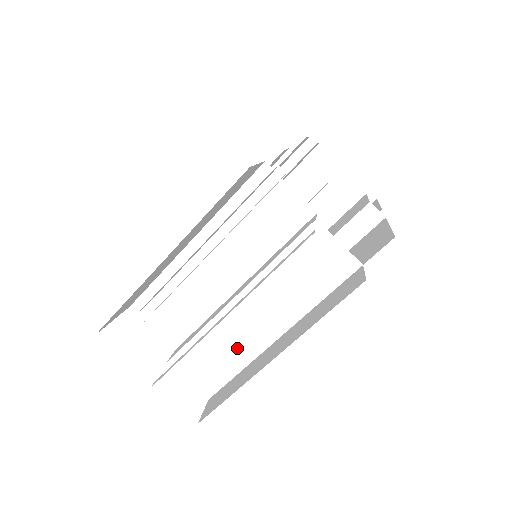
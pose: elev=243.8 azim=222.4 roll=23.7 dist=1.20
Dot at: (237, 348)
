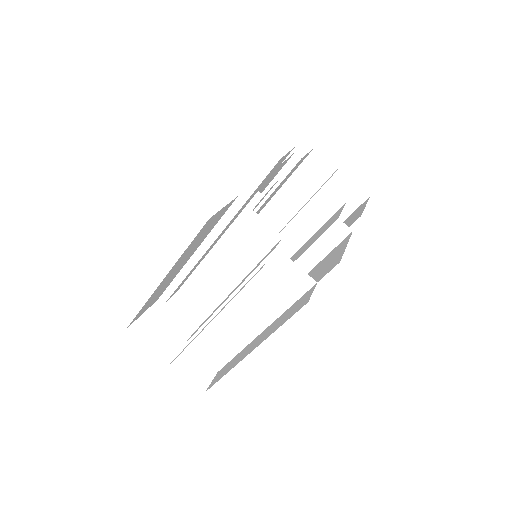
Dot at: (232, 338)
